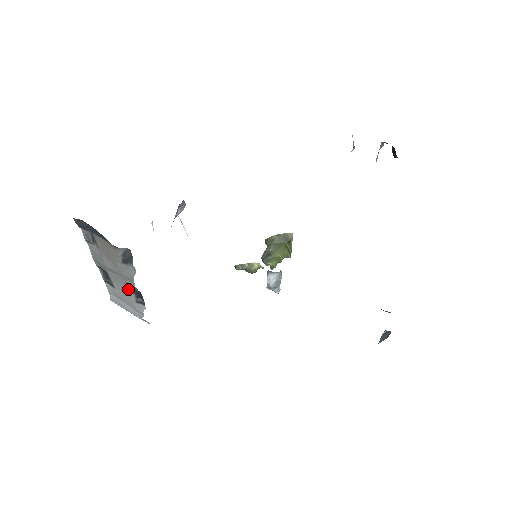
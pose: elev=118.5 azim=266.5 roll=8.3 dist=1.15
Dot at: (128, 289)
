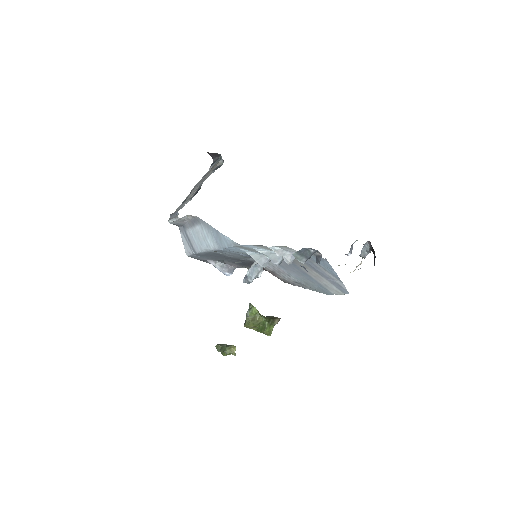
Dot at: (195, 191)
